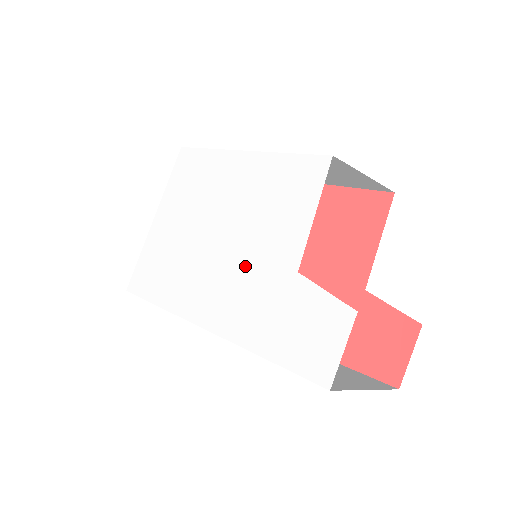
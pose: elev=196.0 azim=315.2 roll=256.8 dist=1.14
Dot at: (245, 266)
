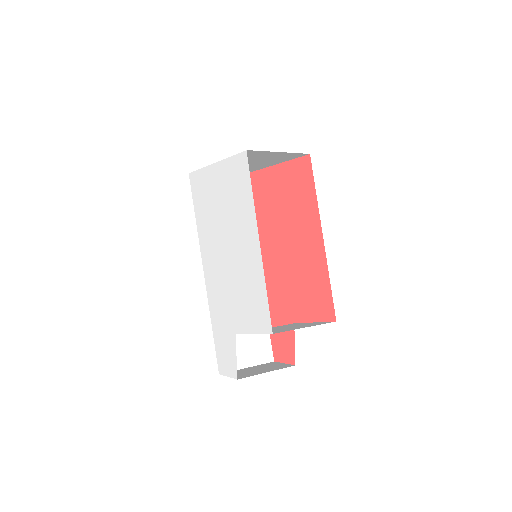
Dot at: (226, 290)
